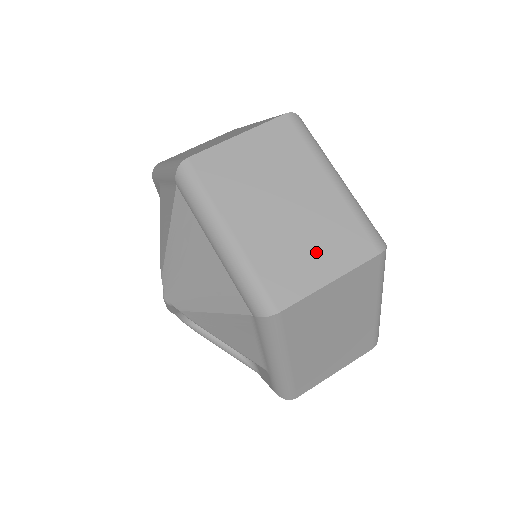
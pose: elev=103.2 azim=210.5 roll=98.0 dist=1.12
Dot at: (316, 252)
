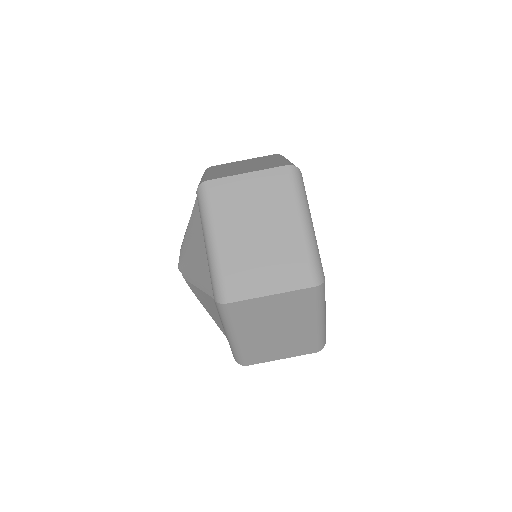
Dot at: (268, 271)
